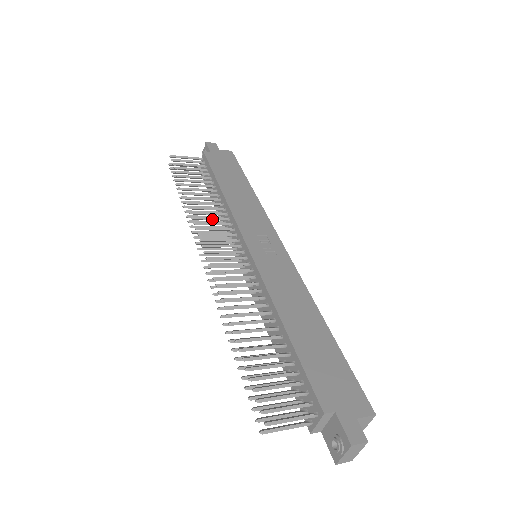
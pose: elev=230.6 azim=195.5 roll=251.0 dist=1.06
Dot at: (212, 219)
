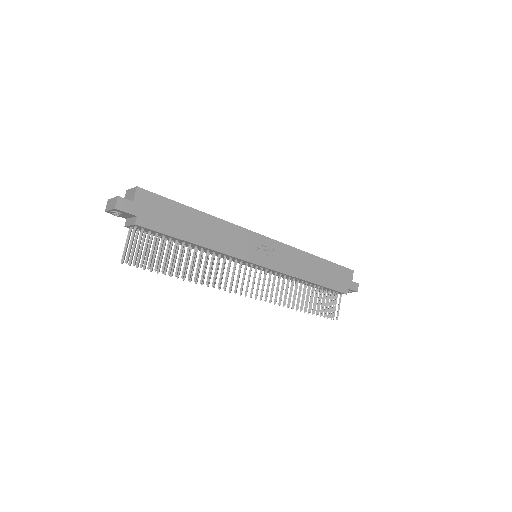
Dot at: occluded
